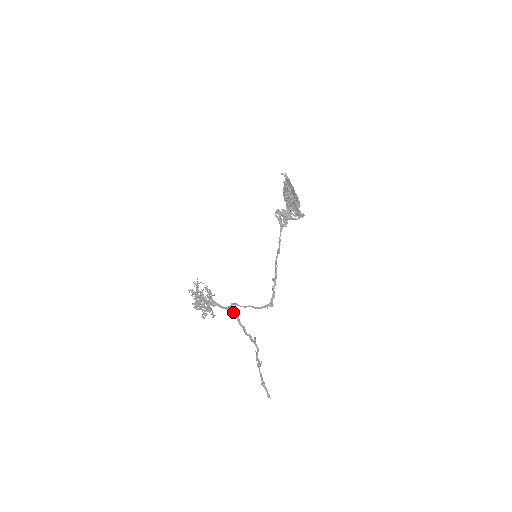
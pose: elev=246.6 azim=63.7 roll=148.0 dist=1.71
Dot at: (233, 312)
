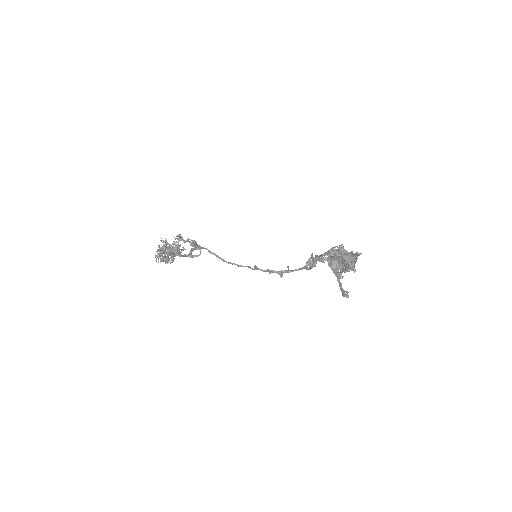
Dot at: occluded
